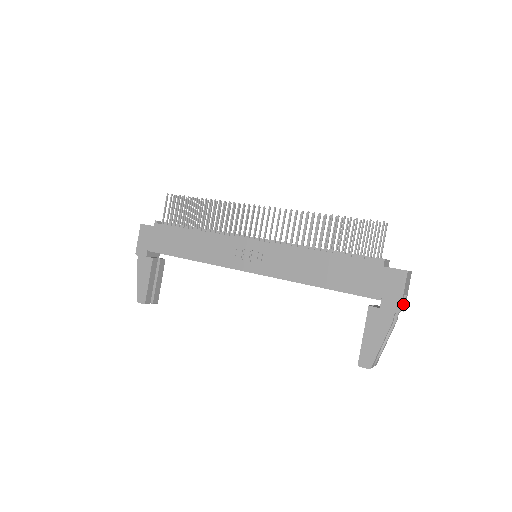
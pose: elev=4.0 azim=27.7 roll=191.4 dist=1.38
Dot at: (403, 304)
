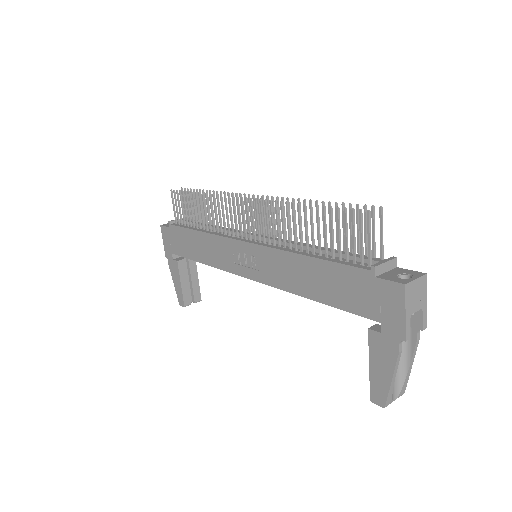
Dot at: (420, 321)
